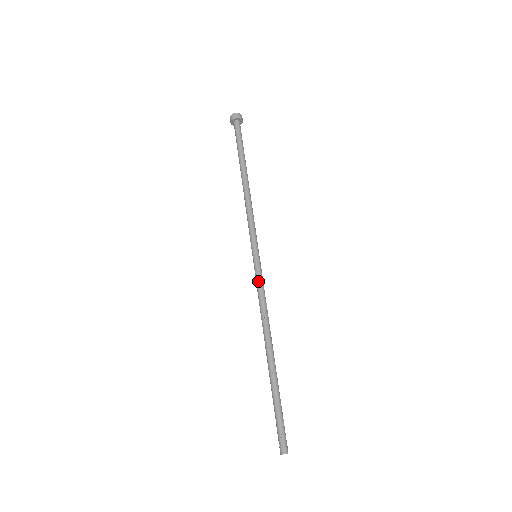
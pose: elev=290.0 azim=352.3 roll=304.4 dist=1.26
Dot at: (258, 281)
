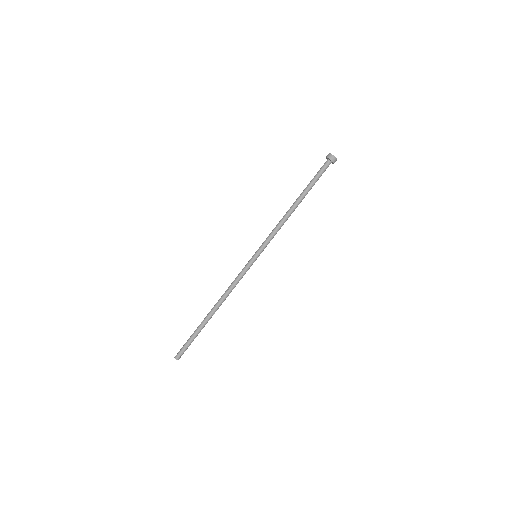
Dot at: (242, 270)
